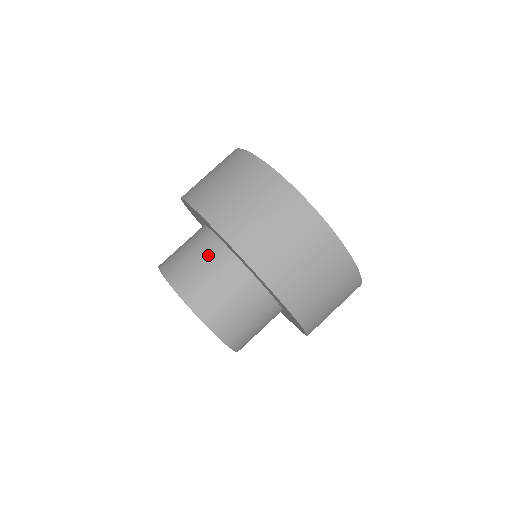
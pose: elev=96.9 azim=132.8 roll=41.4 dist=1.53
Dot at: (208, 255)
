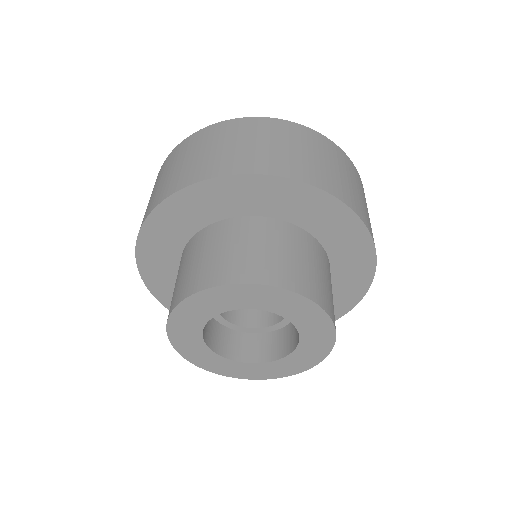
Dot at: (249, 233)
